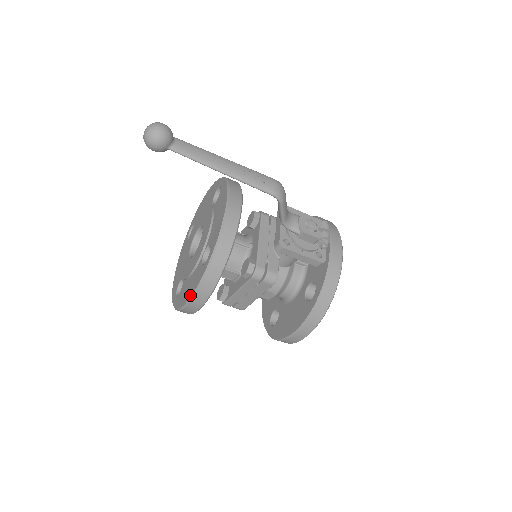
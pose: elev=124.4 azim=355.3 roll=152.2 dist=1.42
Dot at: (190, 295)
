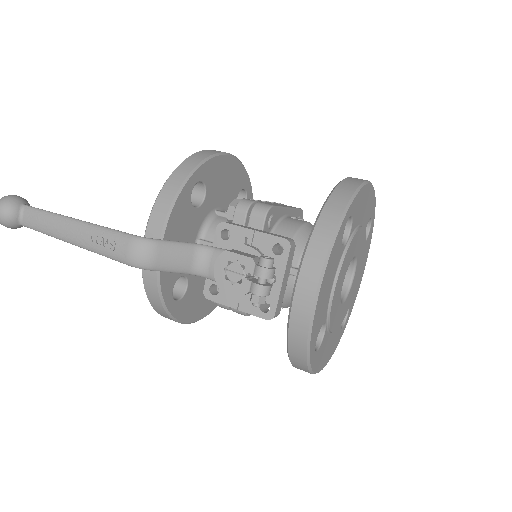
Dot at: occluded
